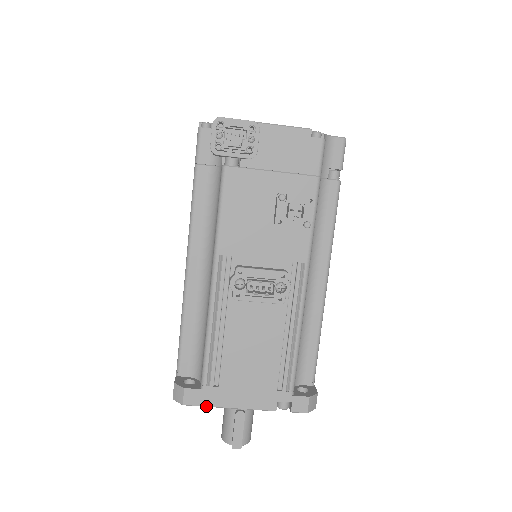
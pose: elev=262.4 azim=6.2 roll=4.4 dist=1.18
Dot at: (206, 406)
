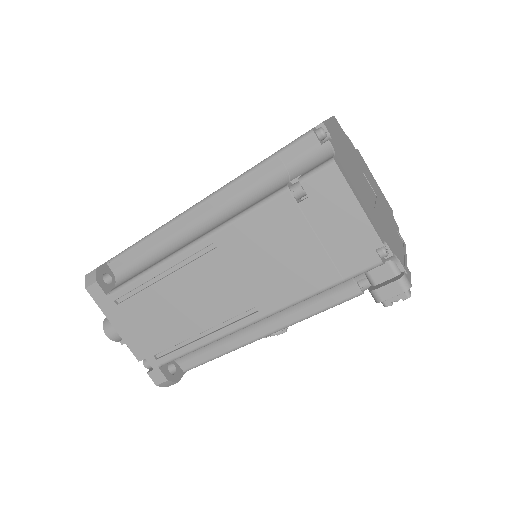
Dot at: occluded
